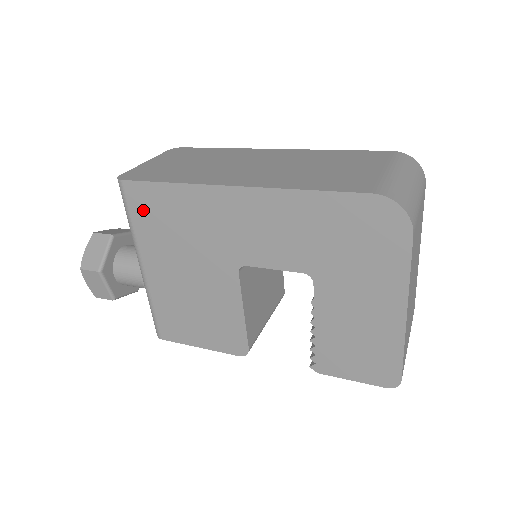
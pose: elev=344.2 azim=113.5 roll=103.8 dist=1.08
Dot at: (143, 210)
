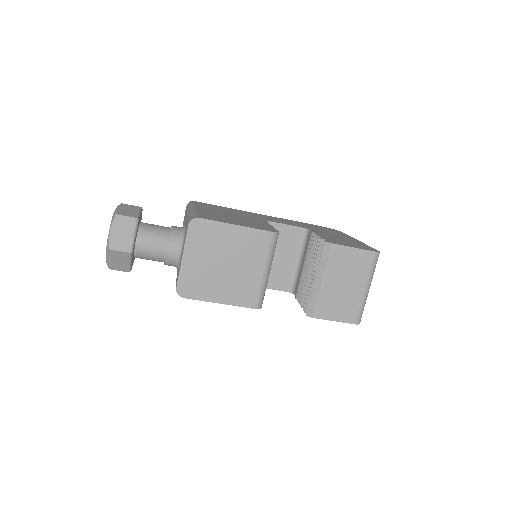
Dot at: (205, 205)
